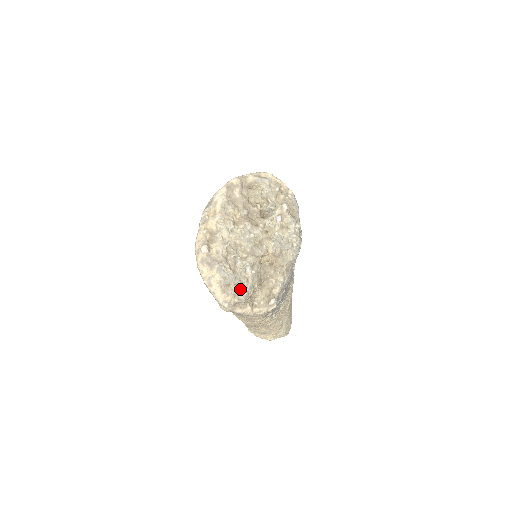
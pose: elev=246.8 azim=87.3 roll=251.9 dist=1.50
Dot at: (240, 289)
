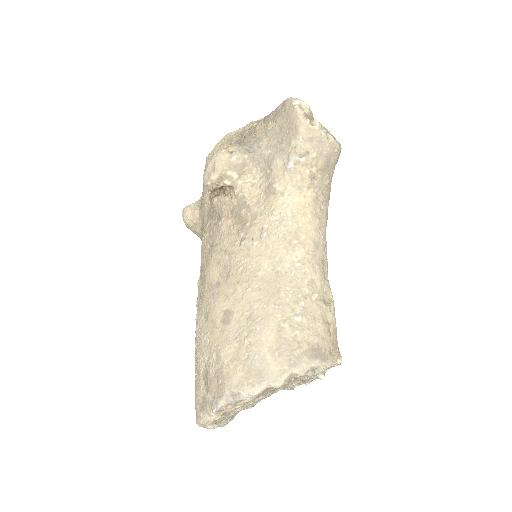
Dot at: occluded
